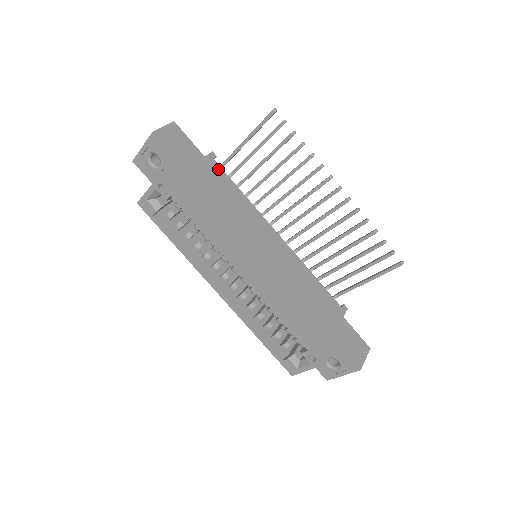
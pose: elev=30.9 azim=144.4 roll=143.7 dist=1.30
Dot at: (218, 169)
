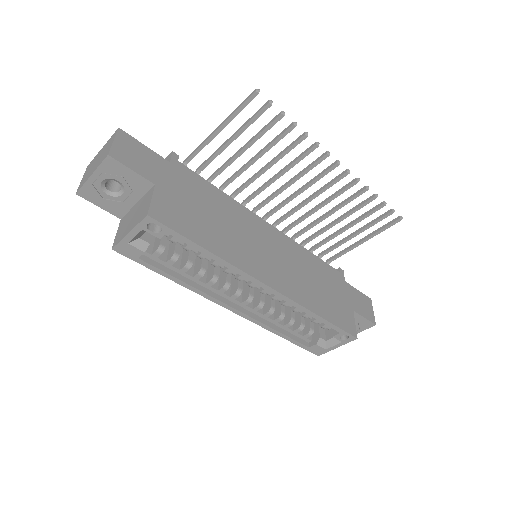
Dot at: (189, 172)
